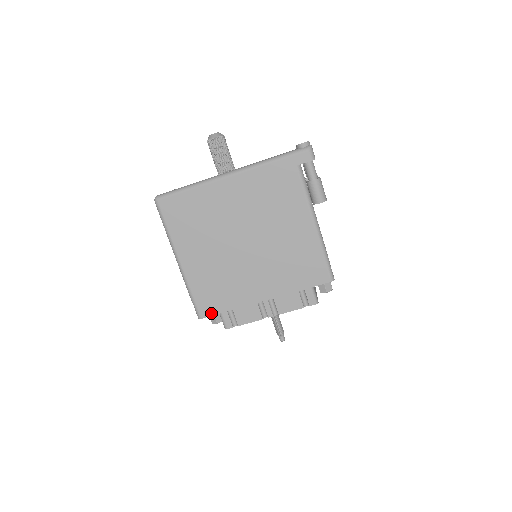
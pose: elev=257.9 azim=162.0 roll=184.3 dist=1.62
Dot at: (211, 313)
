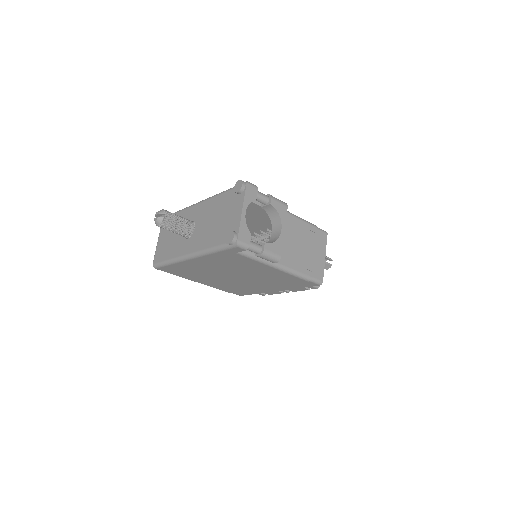
Dot at: (245, 294)
